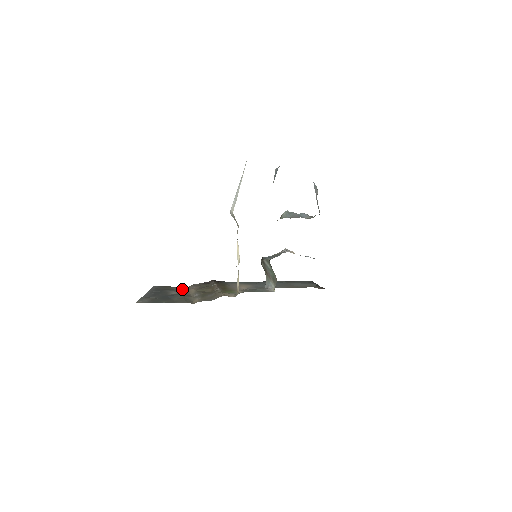
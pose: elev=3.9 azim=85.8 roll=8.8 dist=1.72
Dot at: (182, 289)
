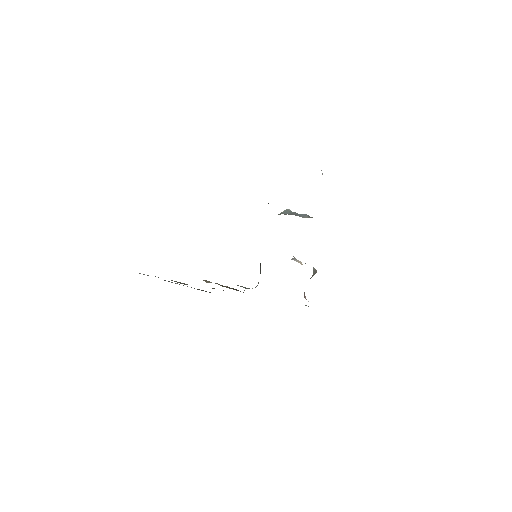
Dot at: occluded
